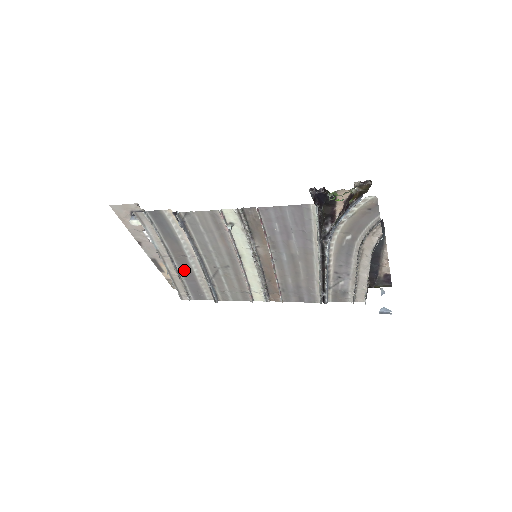
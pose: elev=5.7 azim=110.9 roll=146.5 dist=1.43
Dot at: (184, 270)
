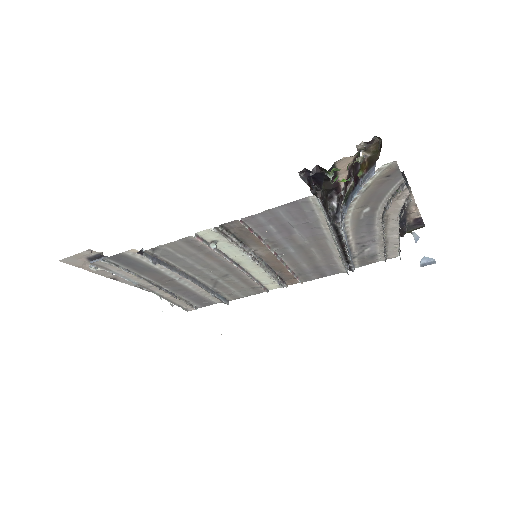
Dot at: (178, 290)
